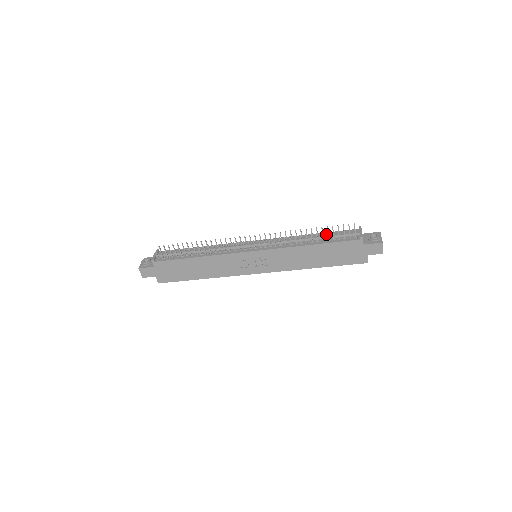
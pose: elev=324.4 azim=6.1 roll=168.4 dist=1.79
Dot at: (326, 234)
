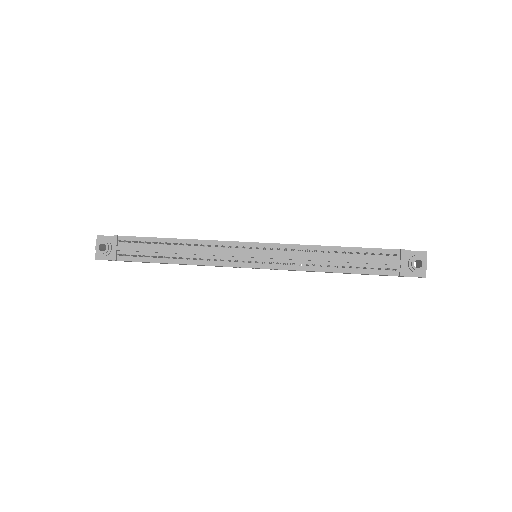
Dot at: (356, 258)
